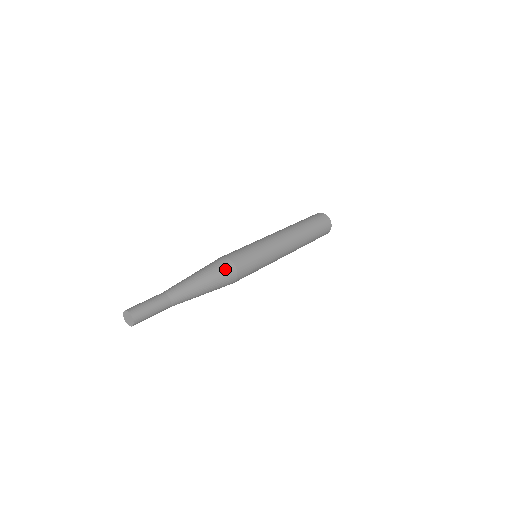
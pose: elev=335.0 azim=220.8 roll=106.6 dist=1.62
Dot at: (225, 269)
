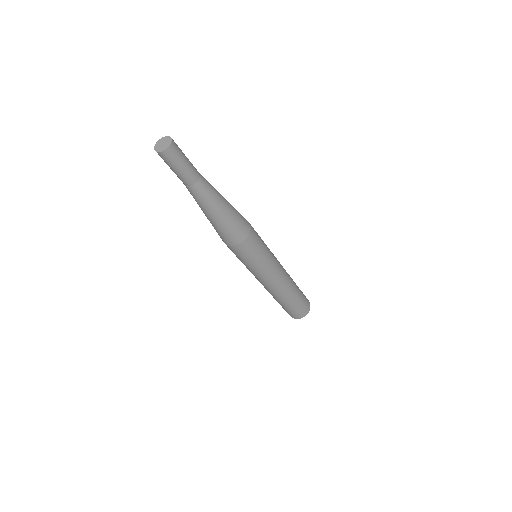
Dot at: (243, 224)
